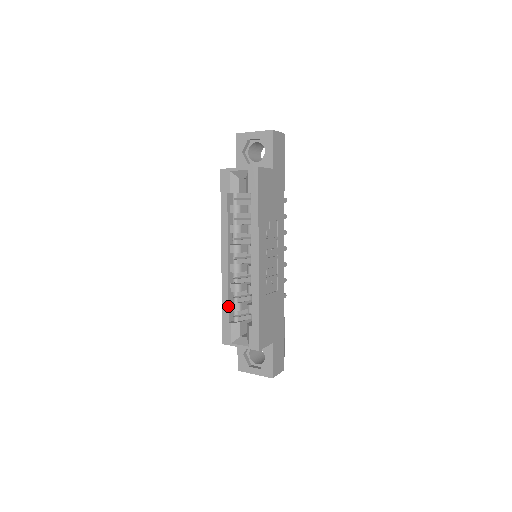
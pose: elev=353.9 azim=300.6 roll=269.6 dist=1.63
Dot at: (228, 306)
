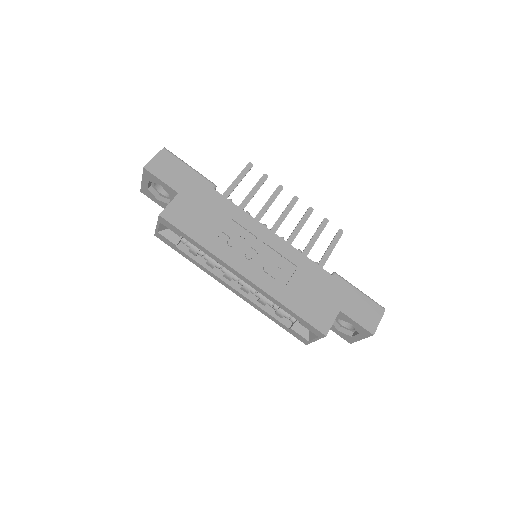
Dot at: (274, 319)
